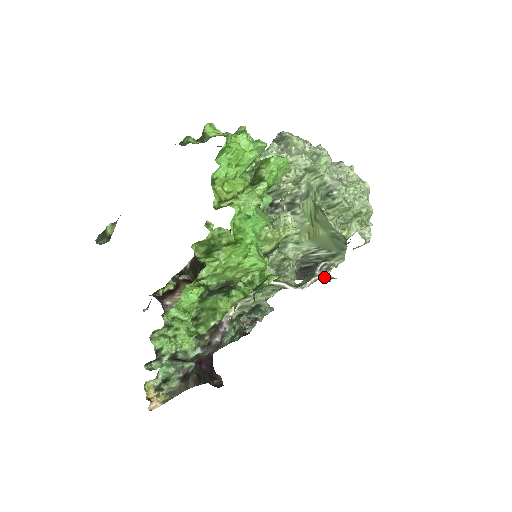
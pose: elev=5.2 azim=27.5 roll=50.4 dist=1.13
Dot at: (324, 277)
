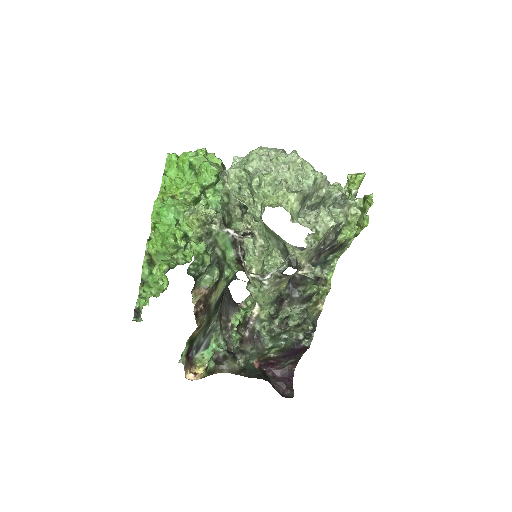
Dot at: (308, 274)
